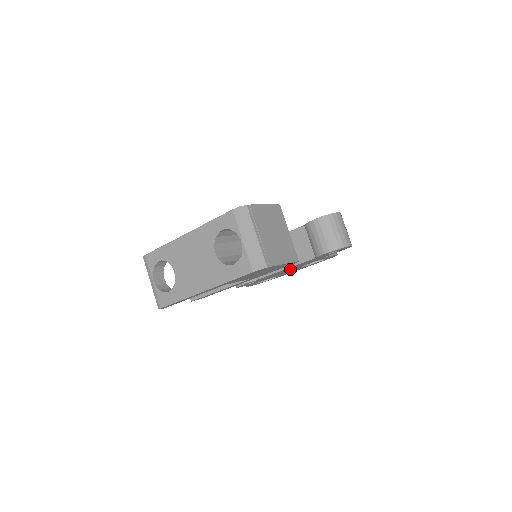
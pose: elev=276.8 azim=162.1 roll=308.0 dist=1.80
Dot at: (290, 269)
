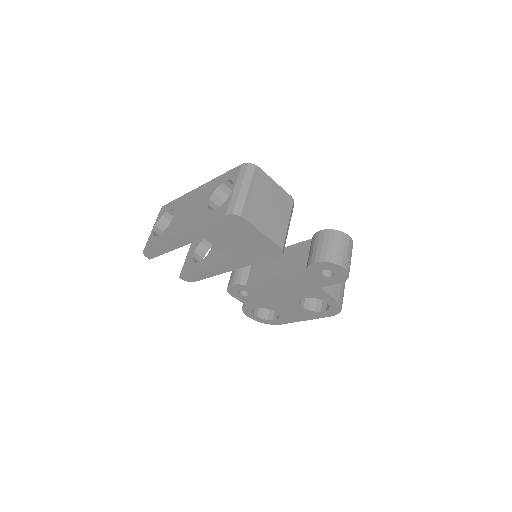
Dot at: (285, 293)
